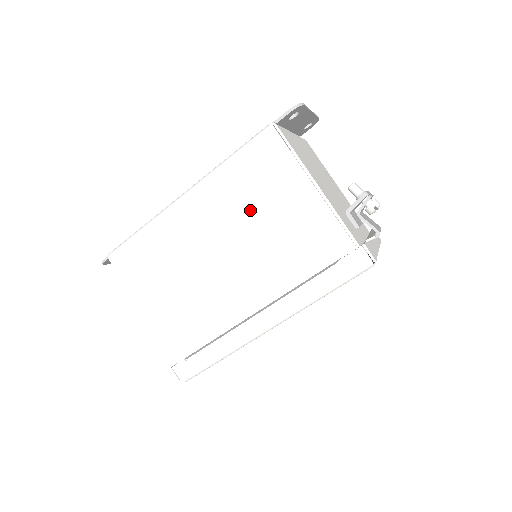
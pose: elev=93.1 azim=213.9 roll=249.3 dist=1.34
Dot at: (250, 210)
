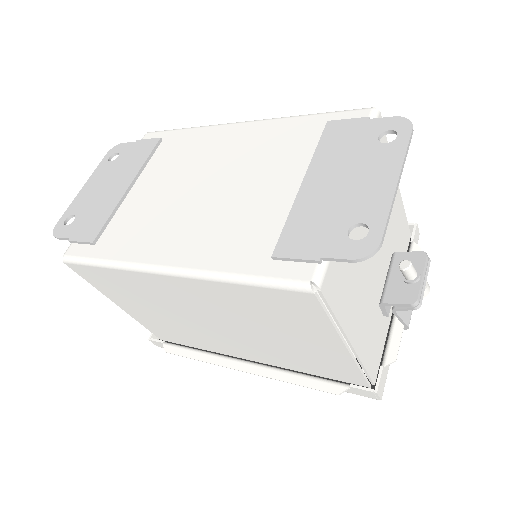
Dot at: (254, 320)
